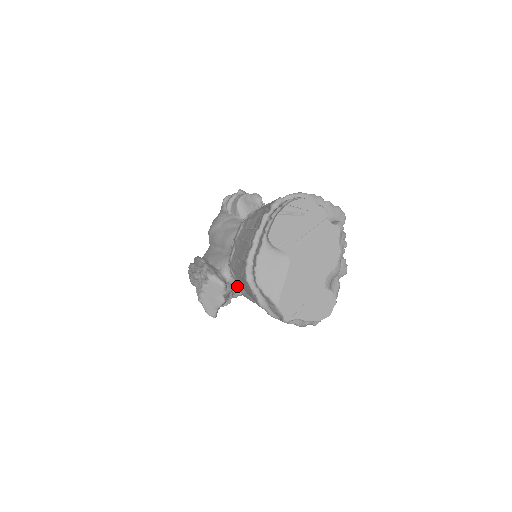
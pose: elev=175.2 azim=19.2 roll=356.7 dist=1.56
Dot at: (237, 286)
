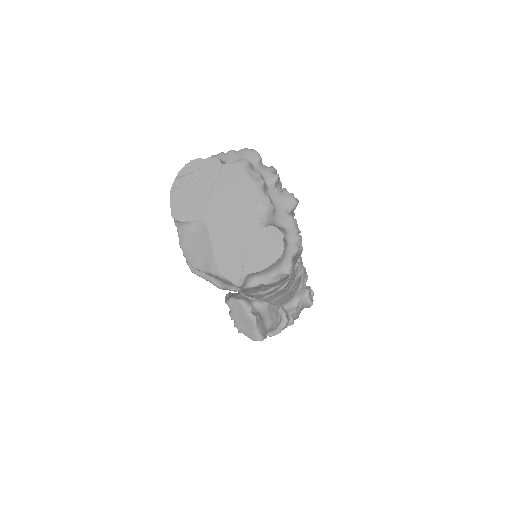
Dot at: occluded
